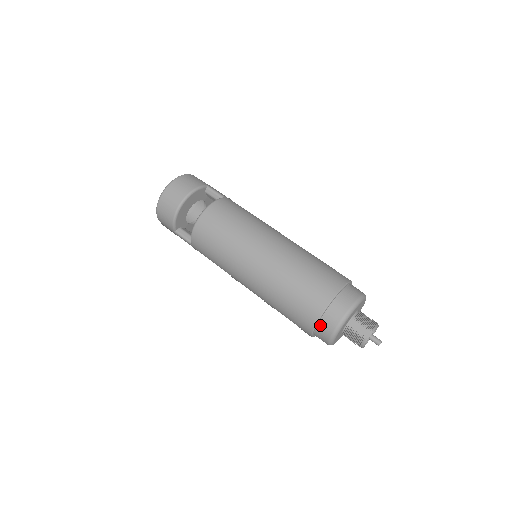
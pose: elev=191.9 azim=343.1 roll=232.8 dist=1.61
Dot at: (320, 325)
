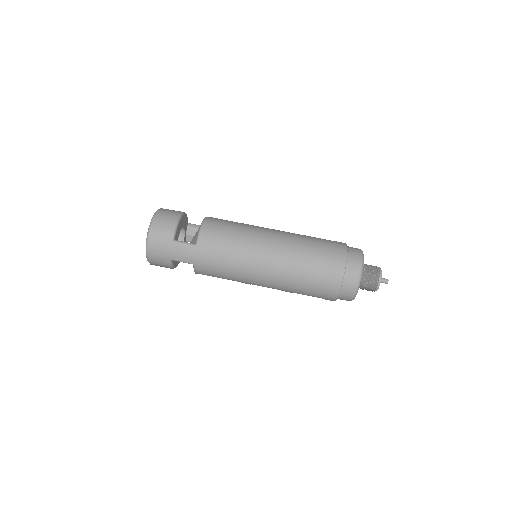
Dot at: (349, 259)
